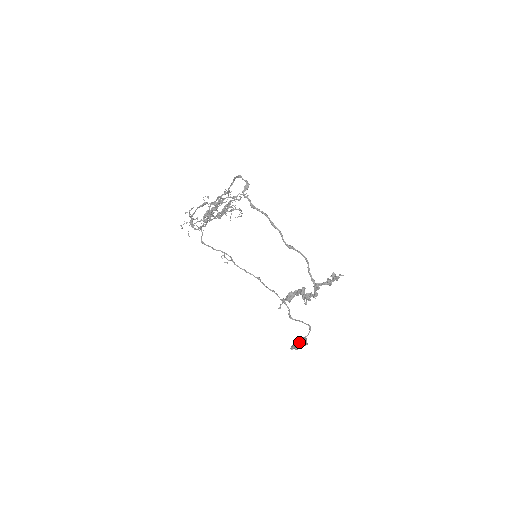
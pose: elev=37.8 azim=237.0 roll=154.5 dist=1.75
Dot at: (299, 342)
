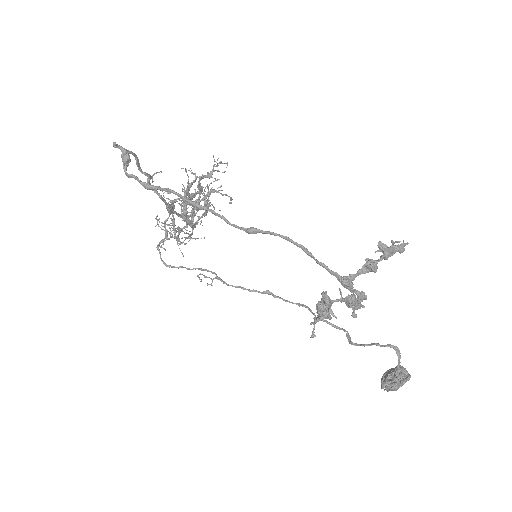
Dot at: (386, 381)
